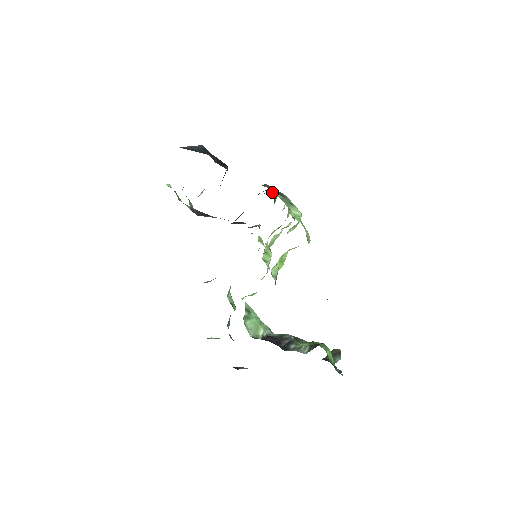
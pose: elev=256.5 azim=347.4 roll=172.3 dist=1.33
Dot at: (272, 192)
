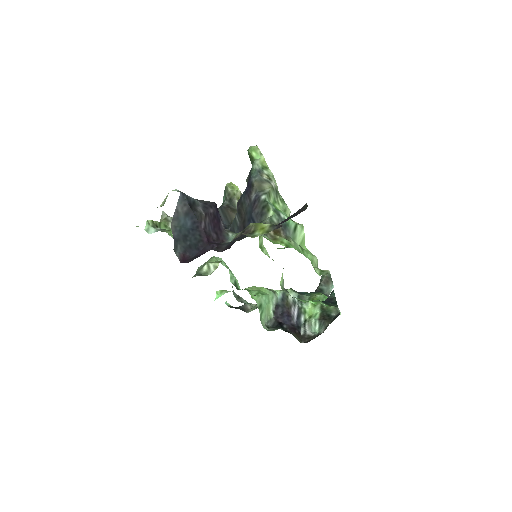
Dot at: (254, 171)
